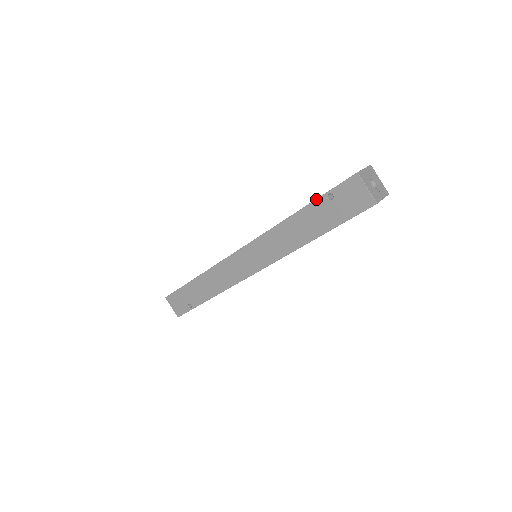
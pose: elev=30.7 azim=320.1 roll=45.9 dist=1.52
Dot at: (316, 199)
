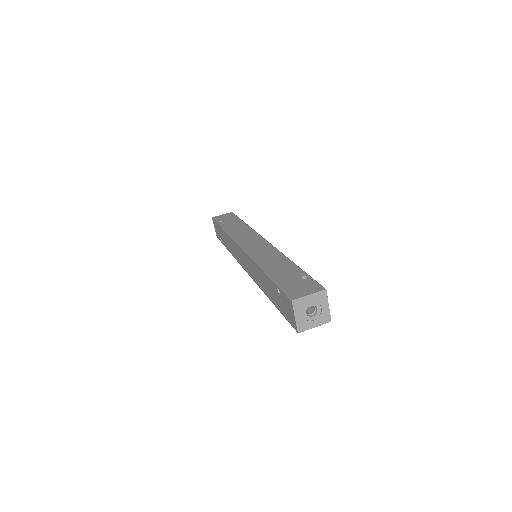
Dot at: (272, 281)
